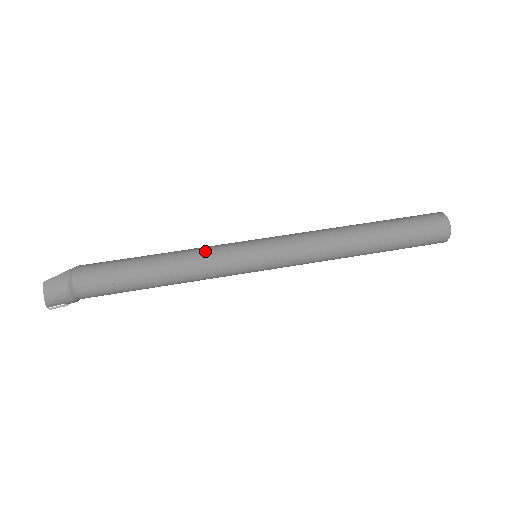
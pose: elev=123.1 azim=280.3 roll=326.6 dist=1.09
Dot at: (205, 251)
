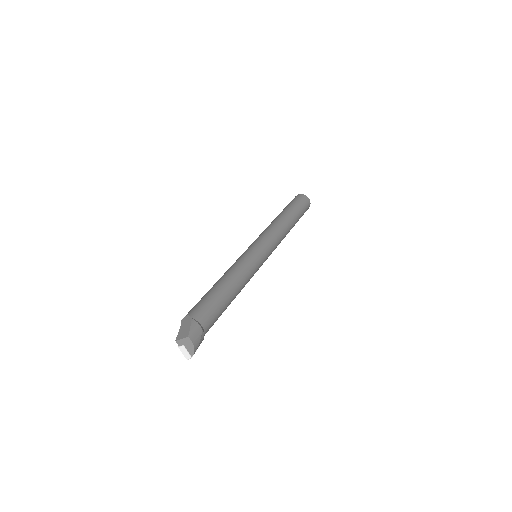
Dot at: (243, 264)
